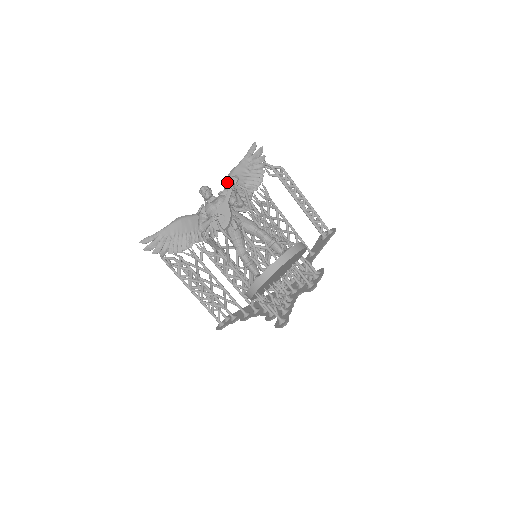
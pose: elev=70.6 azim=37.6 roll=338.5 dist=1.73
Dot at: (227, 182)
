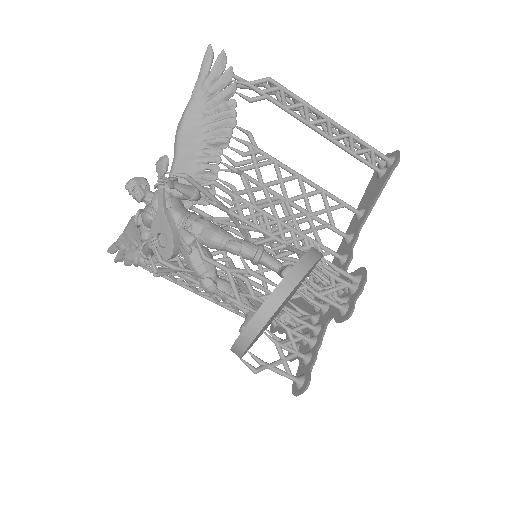
Dot at: (174, 149)
